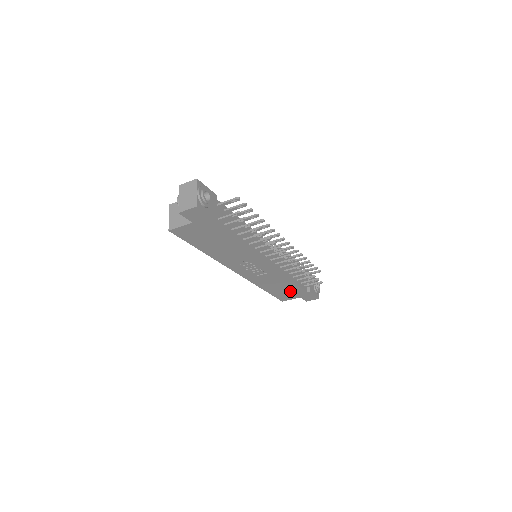
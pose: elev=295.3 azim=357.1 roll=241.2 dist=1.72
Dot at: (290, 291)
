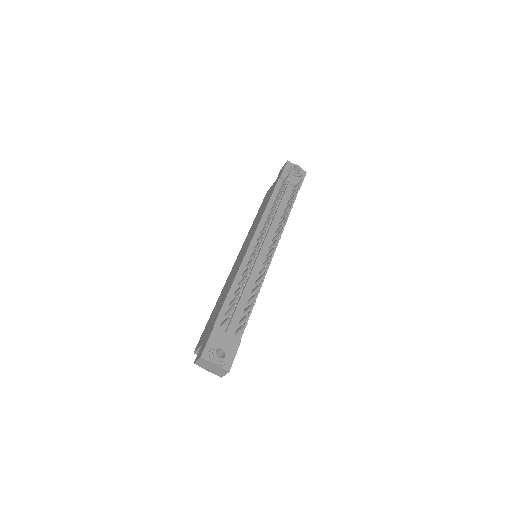
Dot at: occluded
